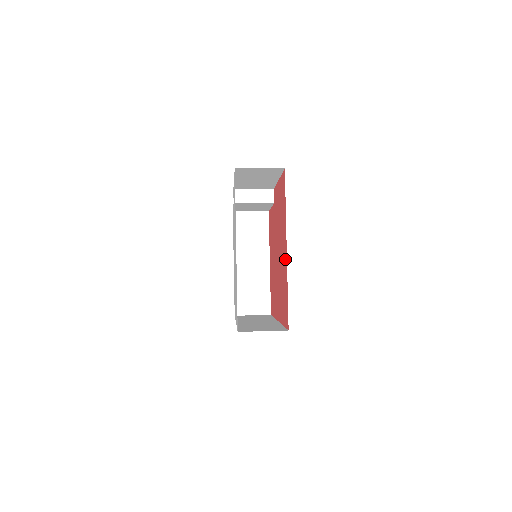
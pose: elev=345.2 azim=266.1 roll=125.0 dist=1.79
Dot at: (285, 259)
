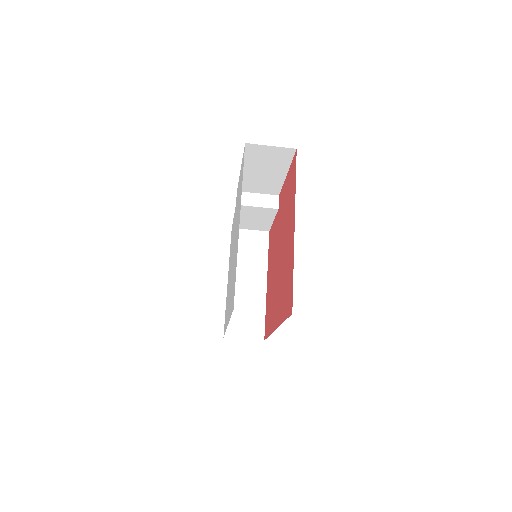
Dot at: (291, 240)
